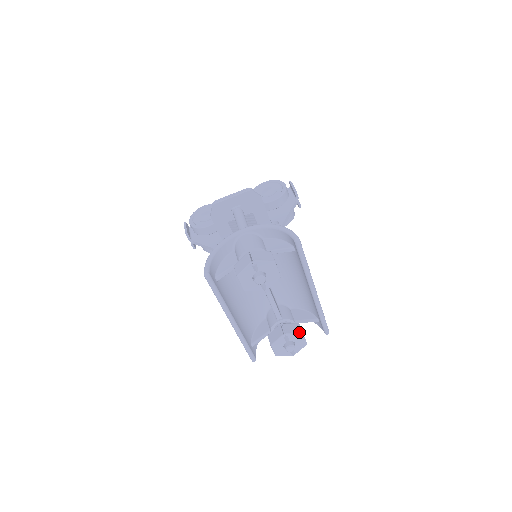
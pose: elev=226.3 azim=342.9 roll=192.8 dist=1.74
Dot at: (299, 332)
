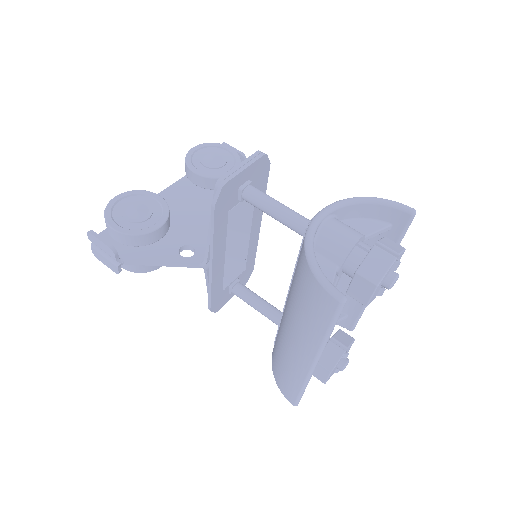
Dot at: (352, 340)
